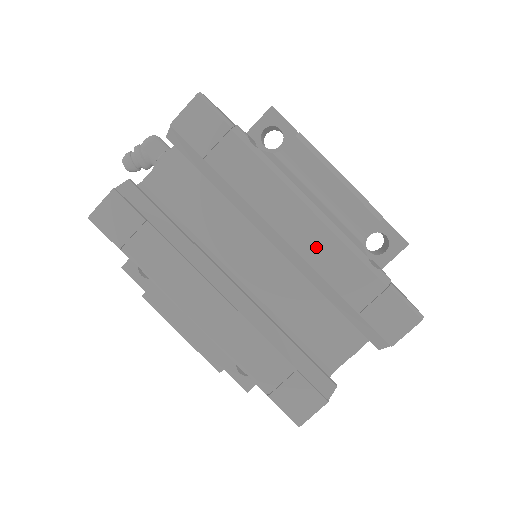
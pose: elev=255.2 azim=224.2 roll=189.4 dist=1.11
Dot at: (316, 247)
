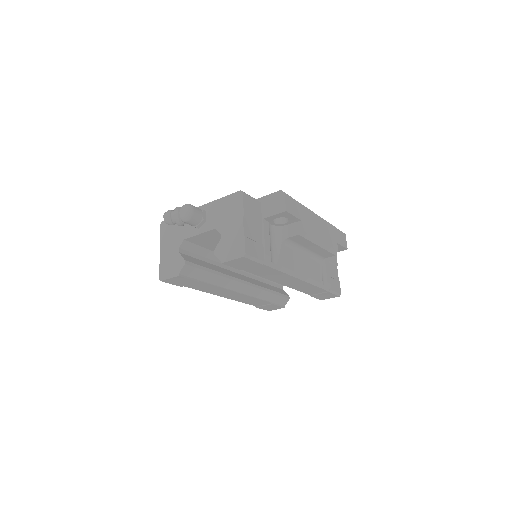
Dot at: (297, 285)
